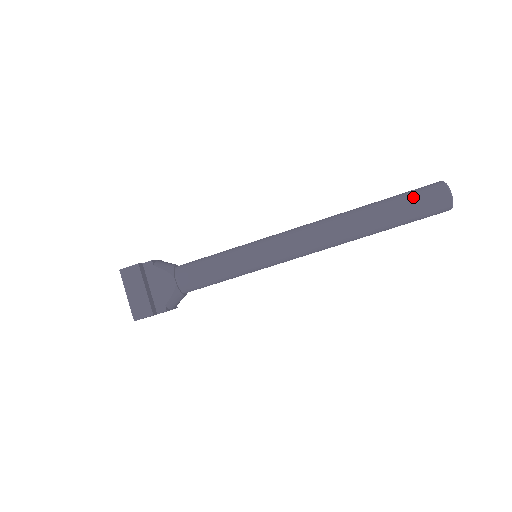
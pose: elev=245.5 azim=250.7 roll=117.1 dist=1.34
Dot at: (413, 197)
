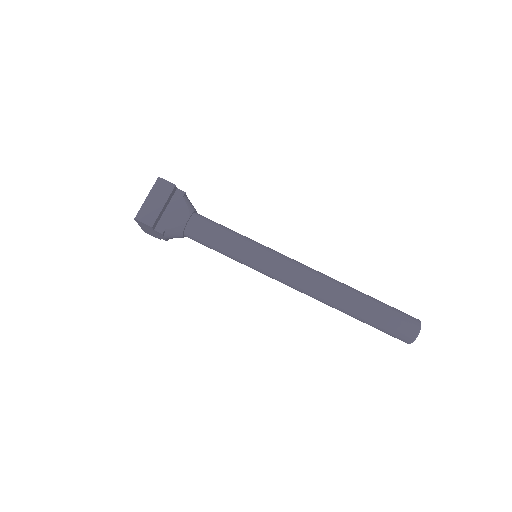
Dot at: (393, 312)
